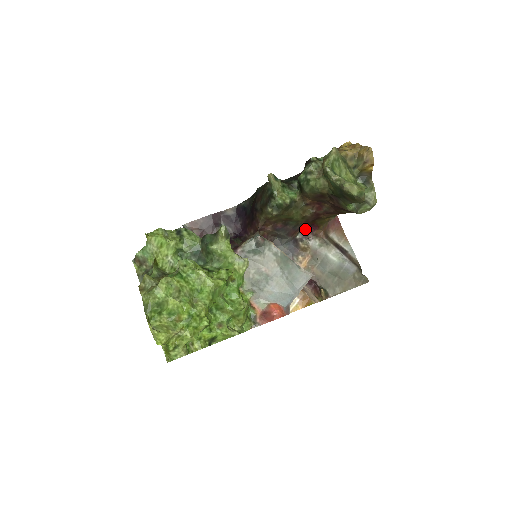
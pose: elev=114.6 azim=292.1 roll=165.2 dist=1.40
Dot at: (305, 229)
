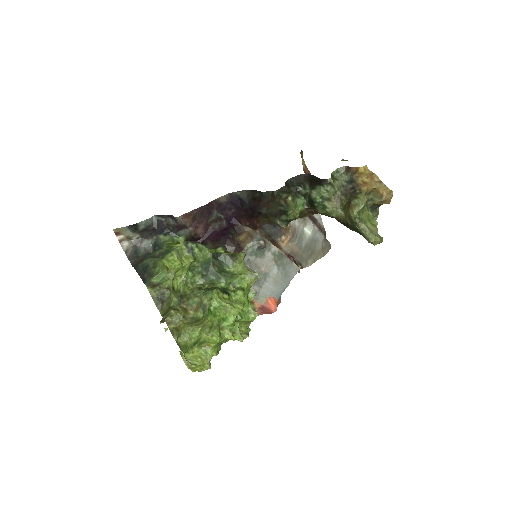
Dot at: occluded
